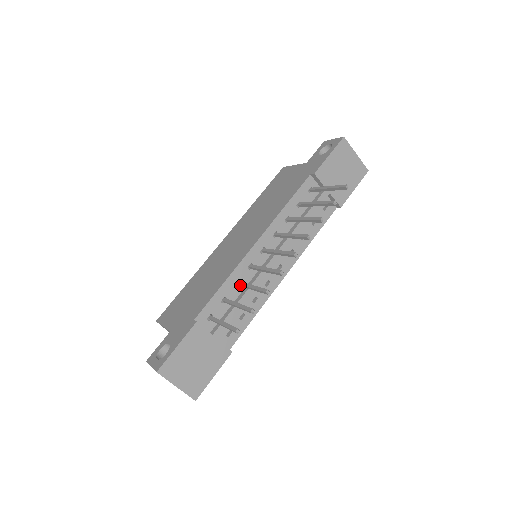
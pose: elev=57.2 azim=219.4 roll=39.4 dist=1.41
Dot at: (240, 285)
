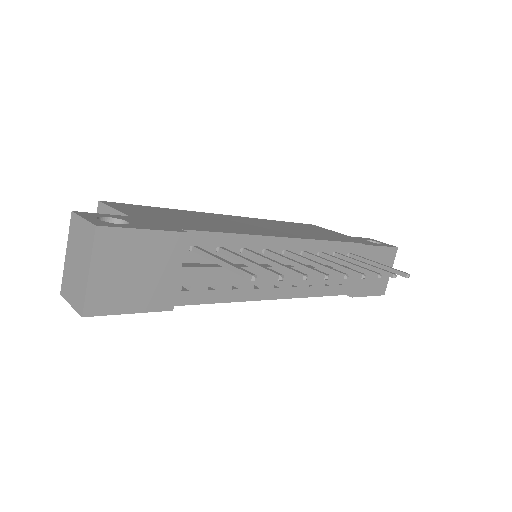
Dot at: (251, 253)
